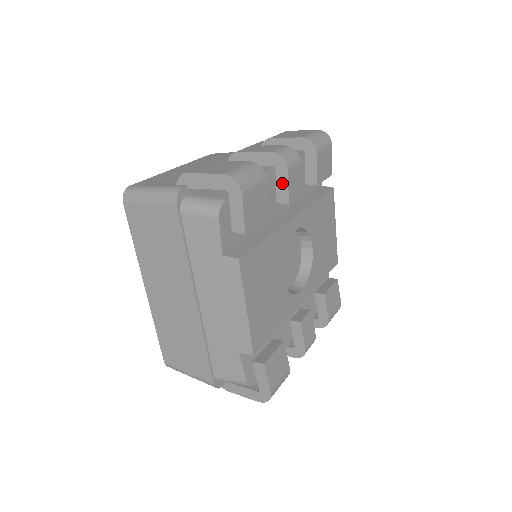
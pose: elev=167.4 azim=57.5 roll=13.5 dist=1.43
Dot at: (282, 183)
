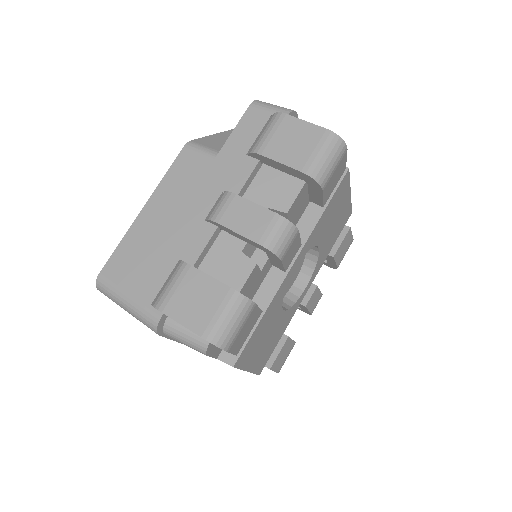
Dot at: (276, 262)
